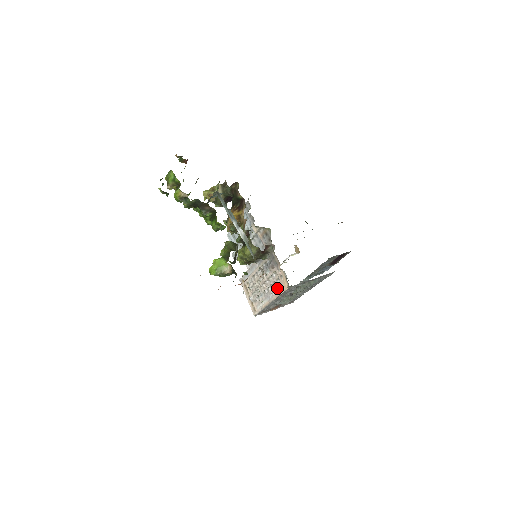
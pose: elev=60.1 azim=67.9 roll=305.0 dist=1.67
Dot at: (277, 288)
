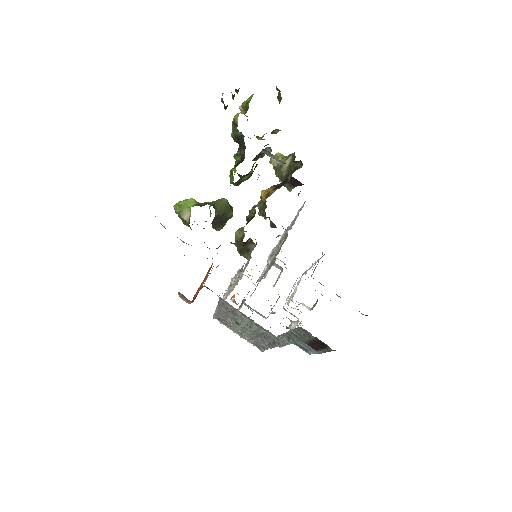
Dot at: occluded
